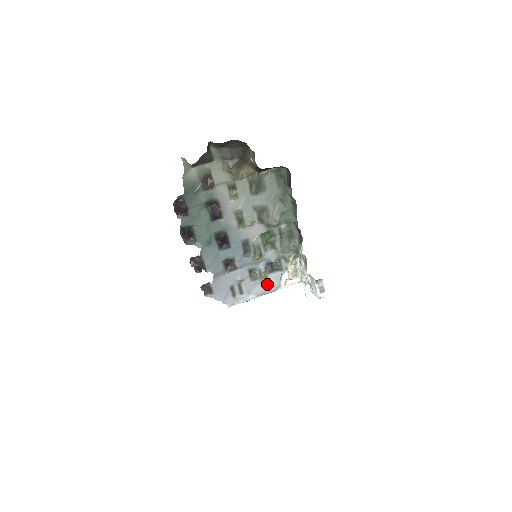
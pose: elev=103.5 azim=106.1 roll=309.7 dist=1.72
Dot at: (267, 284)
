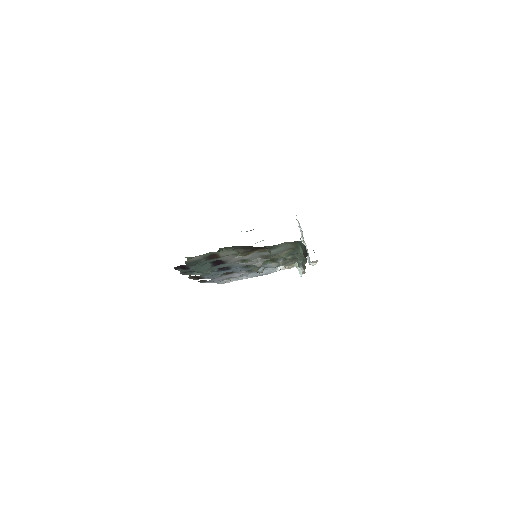
Dot at: occluded
